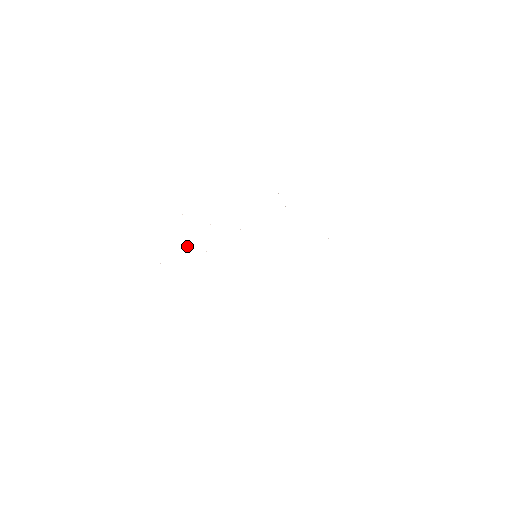
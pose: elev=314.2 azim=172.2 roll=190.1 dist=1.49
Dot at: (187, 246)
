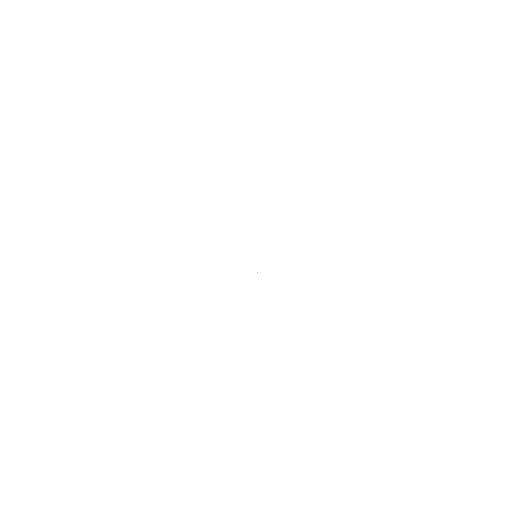
Dot at: occluded
